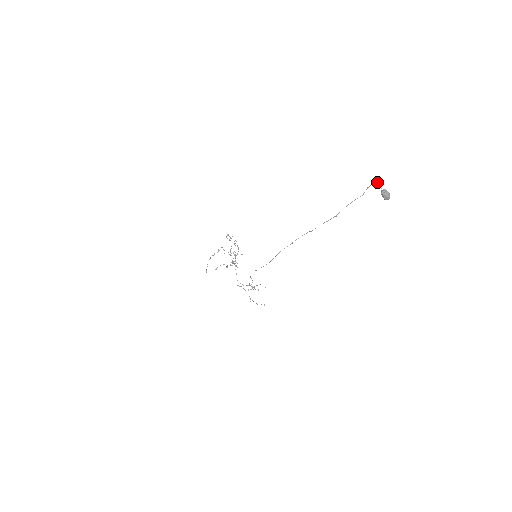
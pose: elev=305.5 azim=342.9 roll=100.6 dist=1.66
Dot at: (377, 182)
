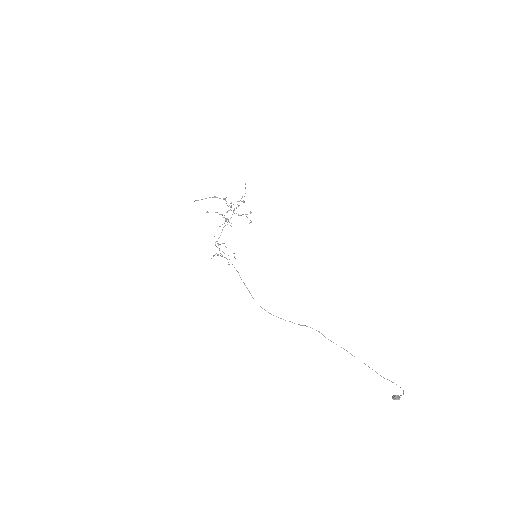
Dot at: occluded
